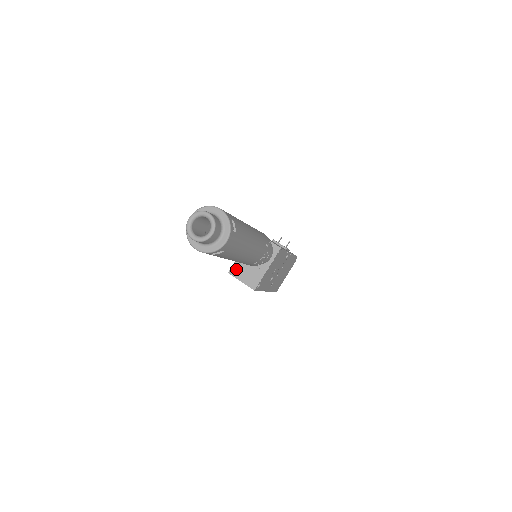
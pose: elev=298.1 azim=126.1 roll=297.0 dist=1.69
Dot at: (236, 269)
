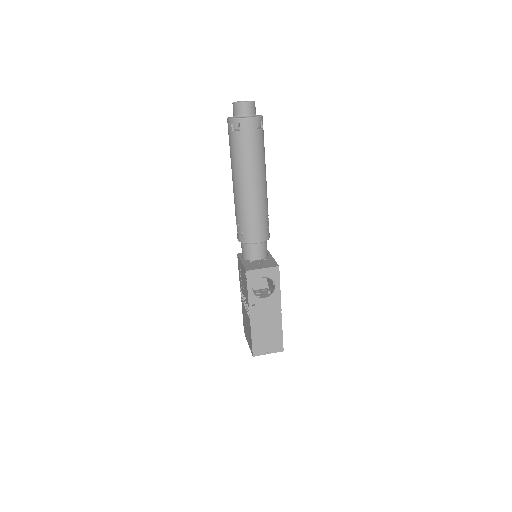
Dot at: (250, 267)
